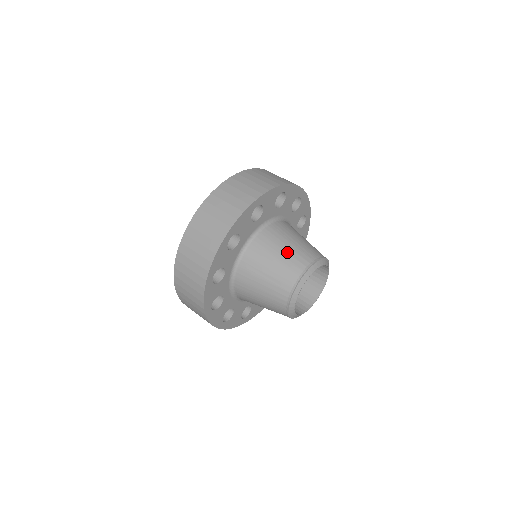
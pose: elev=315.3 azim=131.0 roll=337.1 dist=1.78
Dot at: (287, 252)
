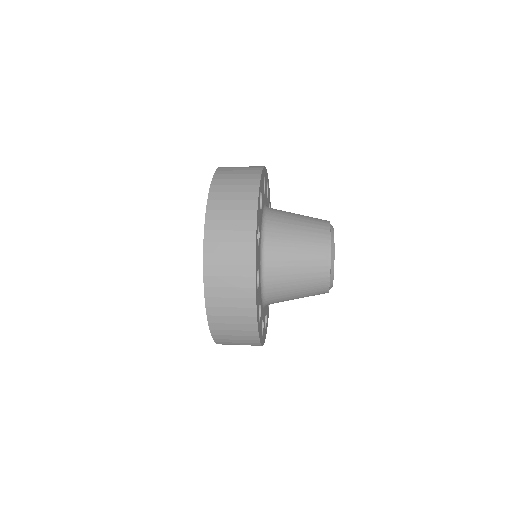
Dot at: occluded
